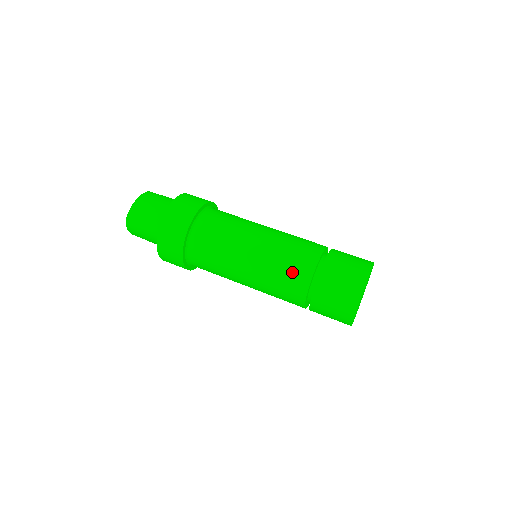
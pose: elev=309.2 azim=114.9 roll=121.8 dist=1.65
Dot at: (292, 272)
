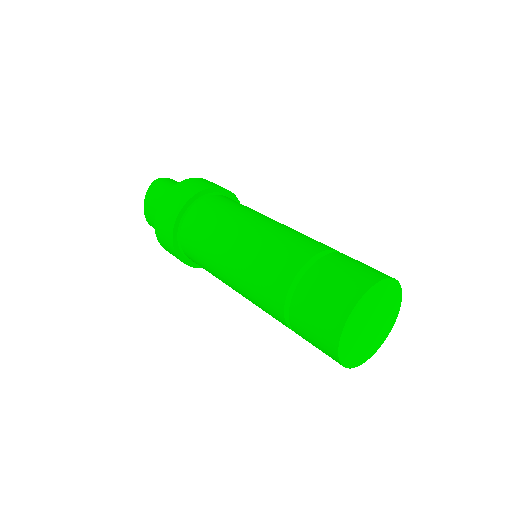
Dot at: (302, 241)
